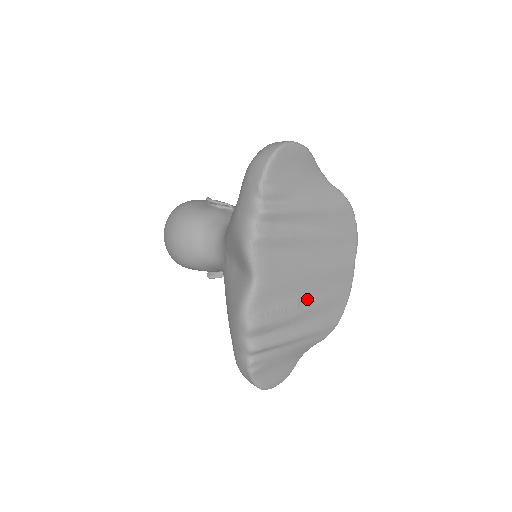
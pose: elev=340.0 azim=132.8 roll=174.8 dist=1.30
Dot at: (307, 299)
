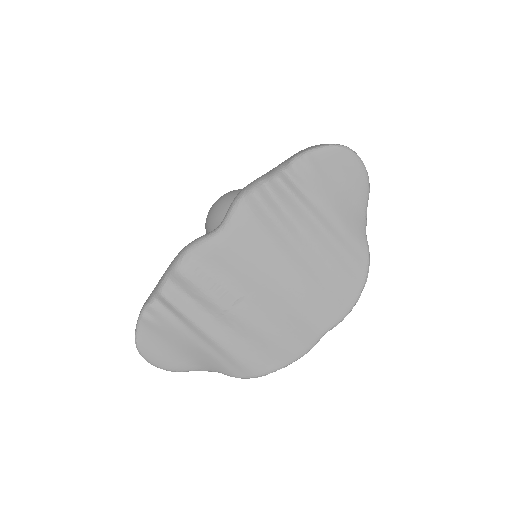
Dot at: (249, 308)
